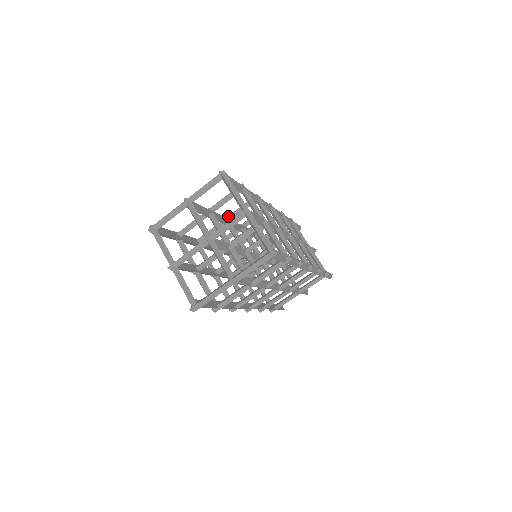
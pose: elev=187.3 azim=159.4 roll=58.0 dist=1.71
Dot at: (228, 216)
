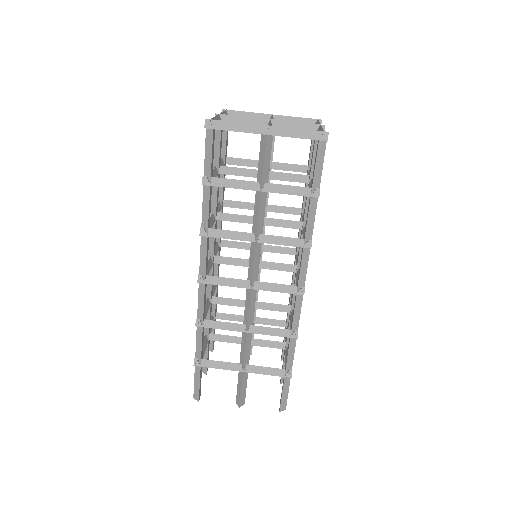
Dot at: (269, 205)
